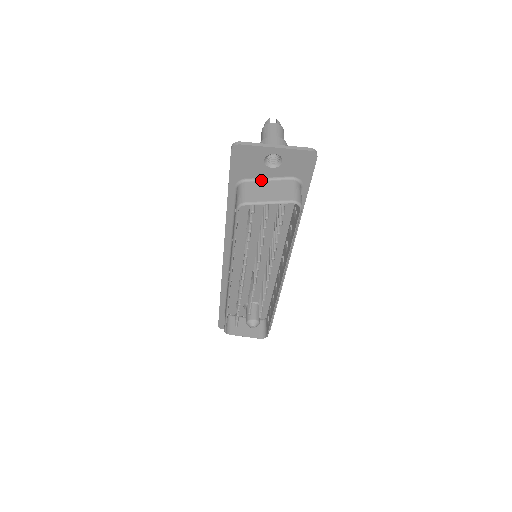
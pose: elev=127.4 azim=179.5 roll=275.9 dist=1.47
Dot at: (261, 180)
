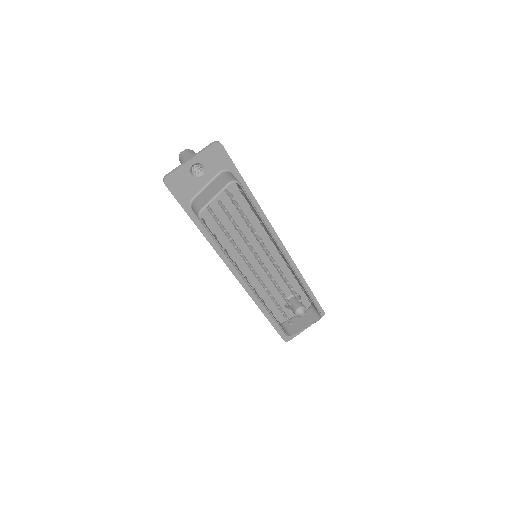
Dot at: (202, 190)
